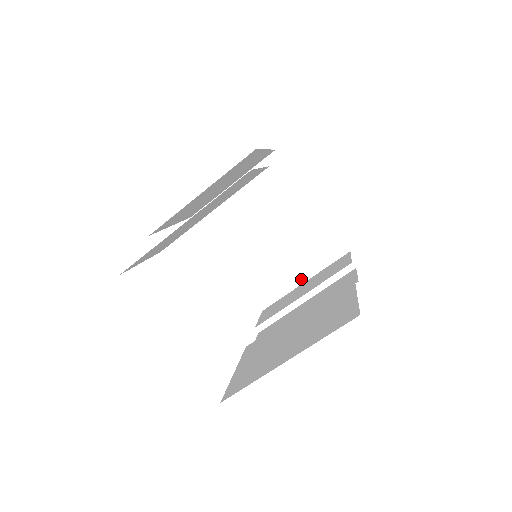
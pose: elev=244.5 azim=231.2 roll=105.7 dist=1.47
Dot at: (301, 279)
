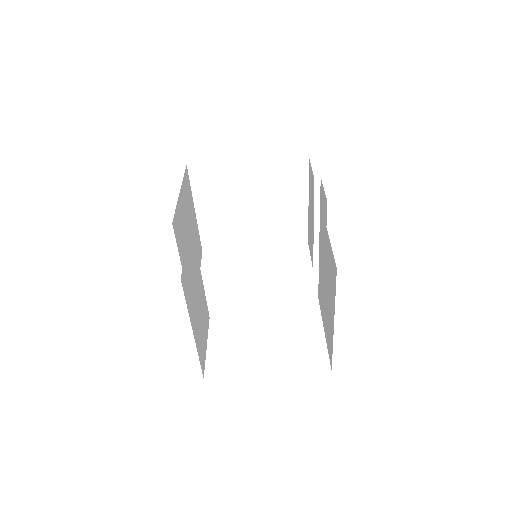
Dot at: (304, 205)
